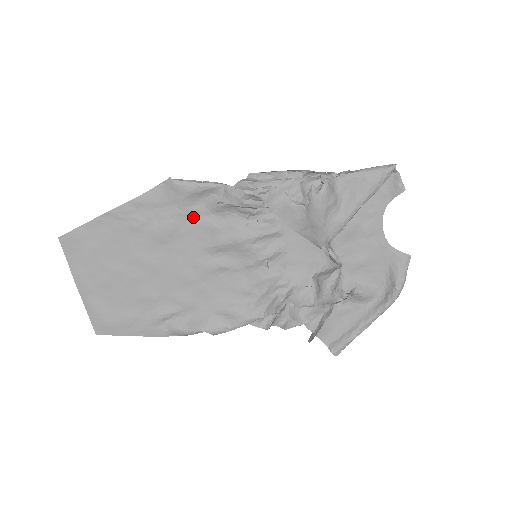
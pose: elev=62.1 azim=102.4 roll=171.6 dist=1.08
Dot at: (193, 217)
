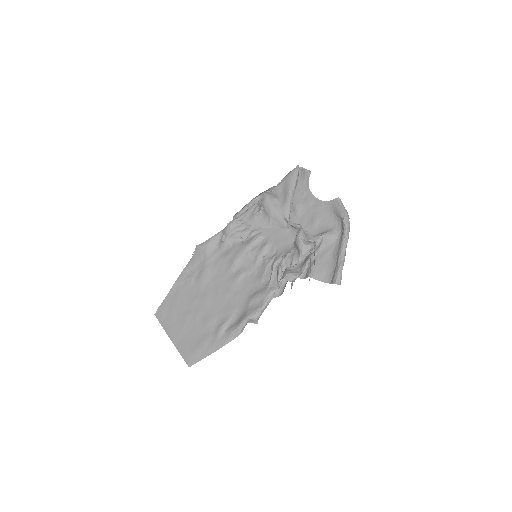
Dot at: (216, 258)
